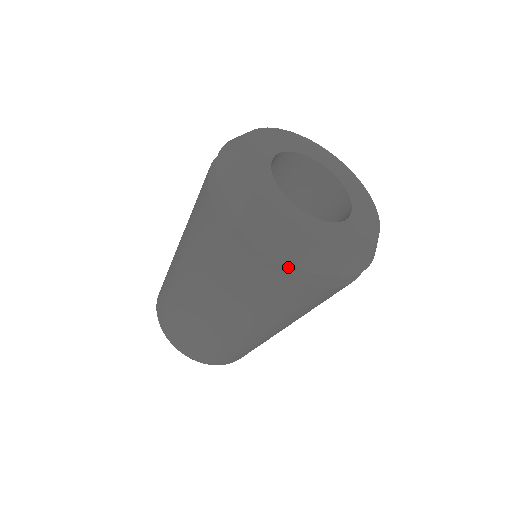
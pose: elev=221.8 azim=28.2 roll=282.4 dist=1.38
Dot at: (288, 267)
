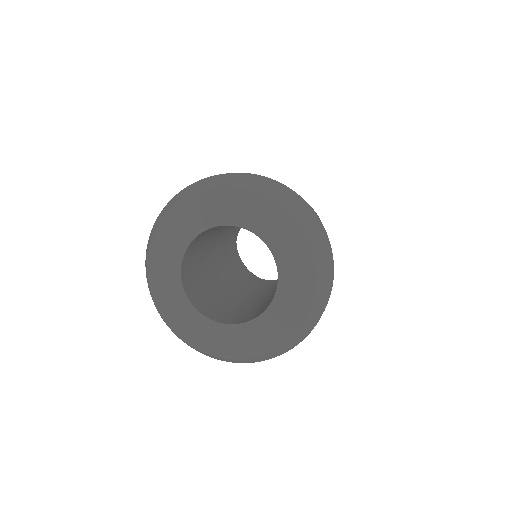
Dot at: occluded
